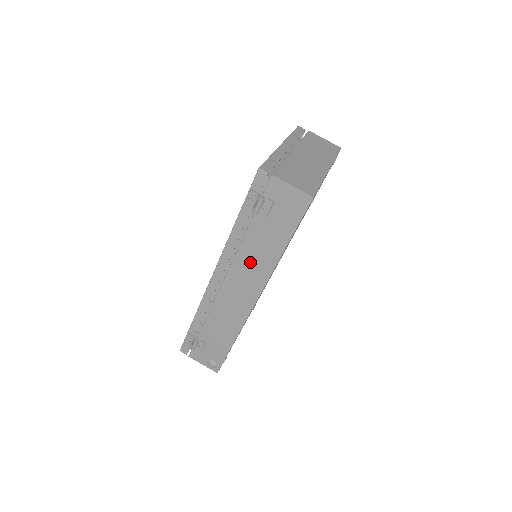
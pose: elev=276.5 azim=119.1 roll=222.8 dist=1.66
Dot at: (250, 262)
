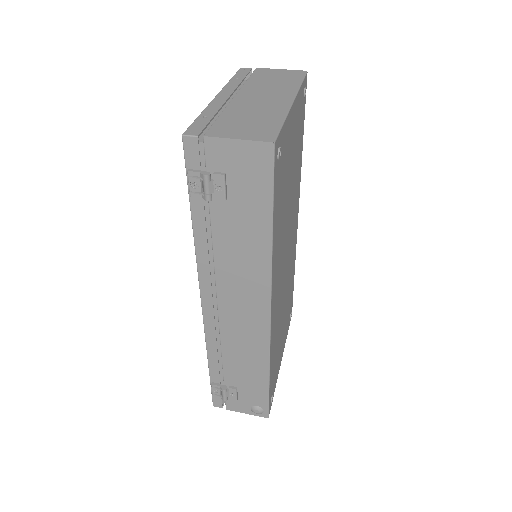
Dot at: (237, 269)
